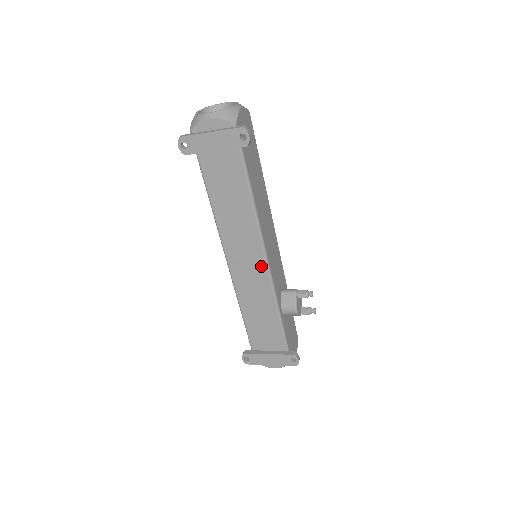
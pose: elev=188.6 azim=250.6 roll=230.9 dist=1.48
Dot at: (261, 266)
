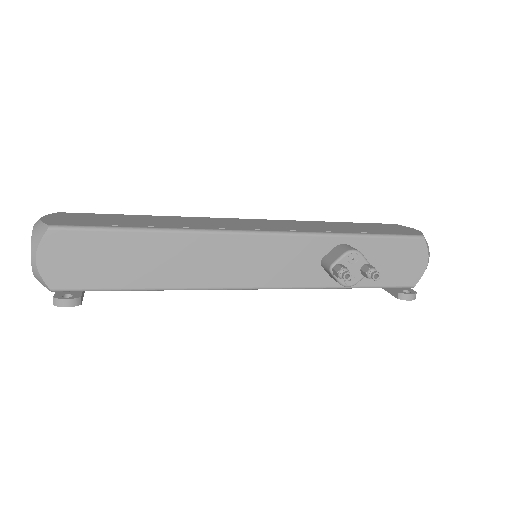
Dot at: occluded
